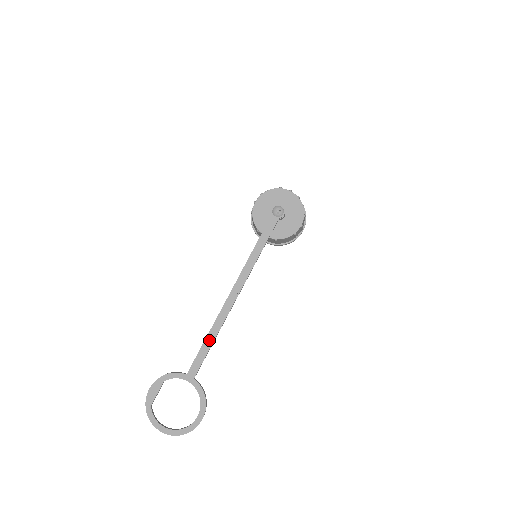
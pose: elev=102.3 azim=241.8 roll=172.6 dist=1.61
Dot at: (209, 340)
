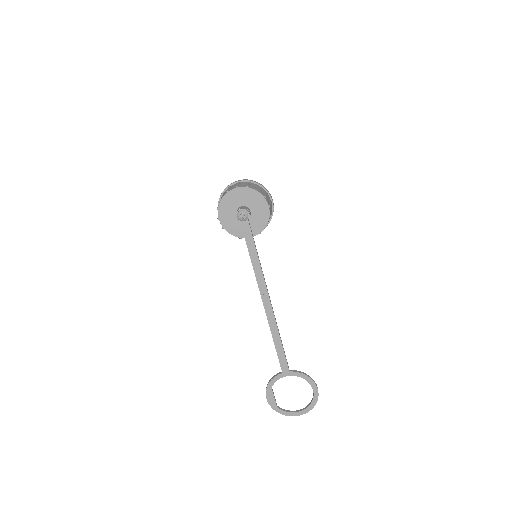
Dot at: (277, 341)
